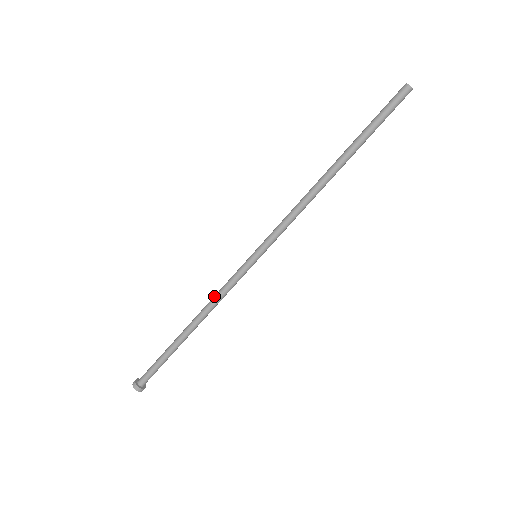
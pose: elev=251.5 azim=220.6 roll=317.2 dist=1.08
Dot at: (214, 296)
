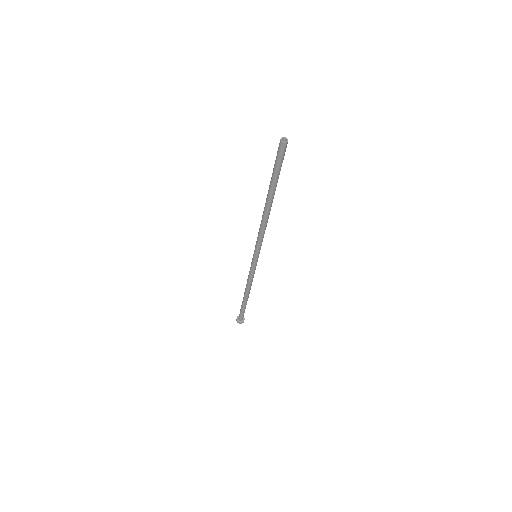
Dot at: (249, 281)
